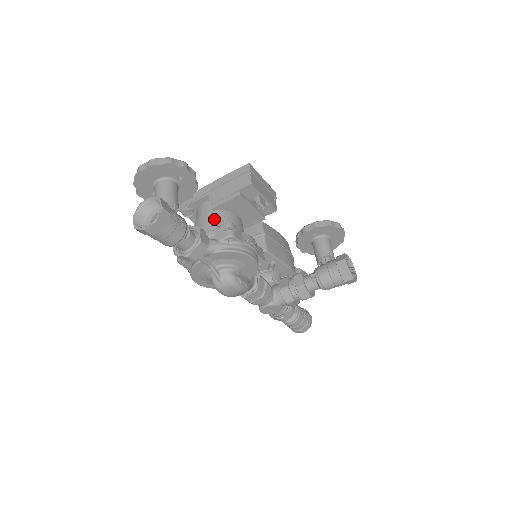
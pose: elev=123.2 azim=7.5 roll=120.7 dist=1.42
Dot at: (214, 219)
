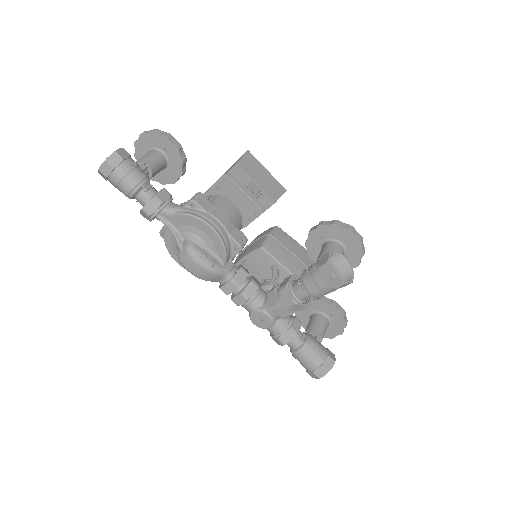
Dot at: occluded
